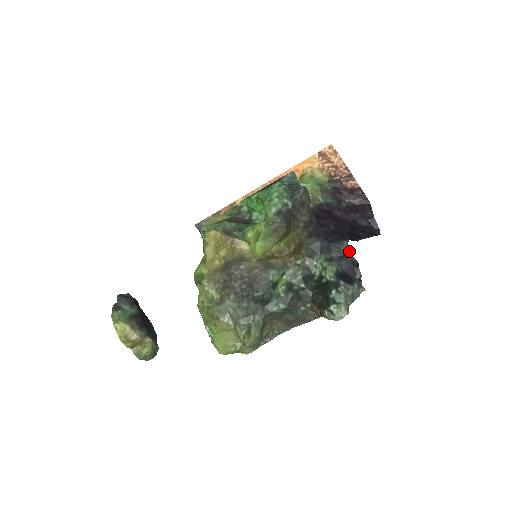
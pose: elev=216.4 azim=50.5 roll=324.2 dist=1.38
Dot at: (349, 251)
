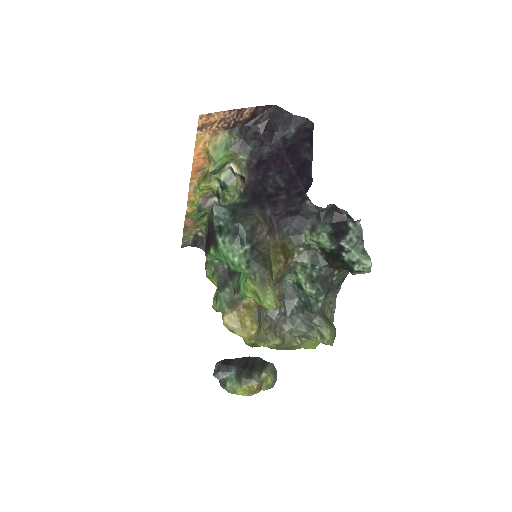
Dot at: (319, 208)
